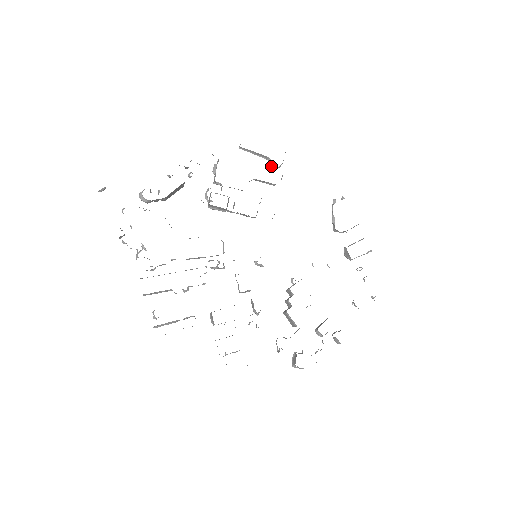
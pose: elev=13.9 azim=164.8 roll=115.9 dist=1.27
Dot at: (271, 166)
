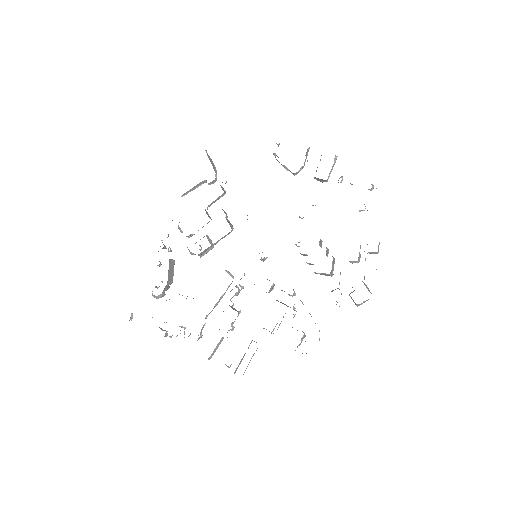
Dot at: occluded
